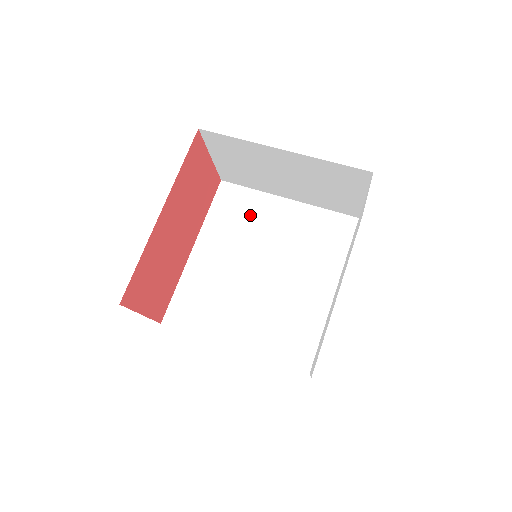
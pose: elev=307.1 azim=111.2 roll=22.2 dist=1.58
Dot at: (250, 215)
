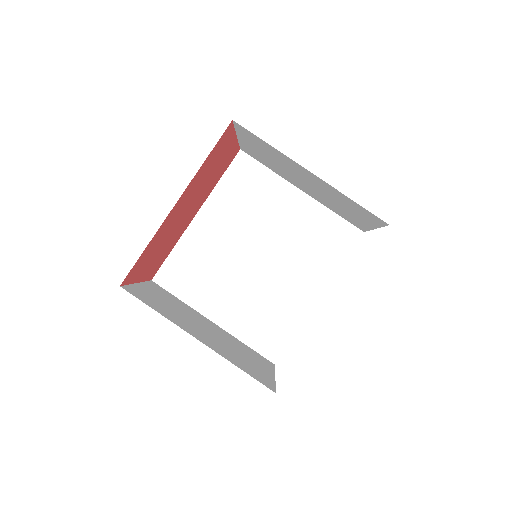
Dot at: (260, 196)
